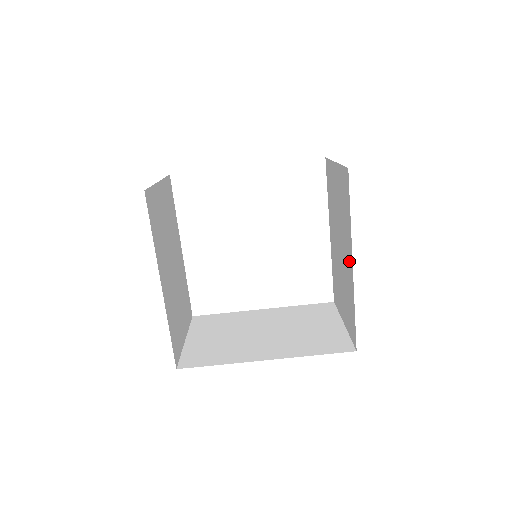
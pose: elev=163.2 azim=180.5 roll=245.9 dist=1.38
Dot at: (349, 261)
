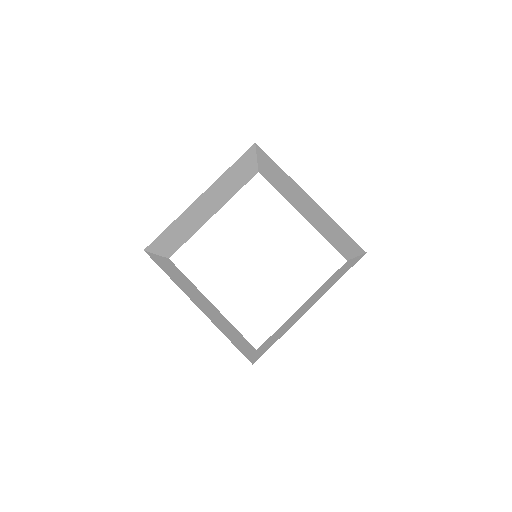
Dot at: occluded
